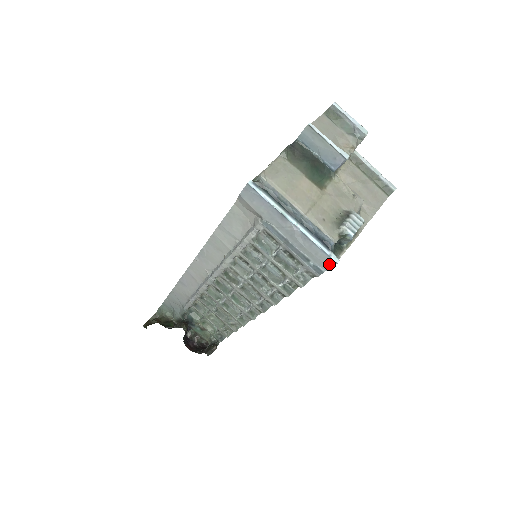
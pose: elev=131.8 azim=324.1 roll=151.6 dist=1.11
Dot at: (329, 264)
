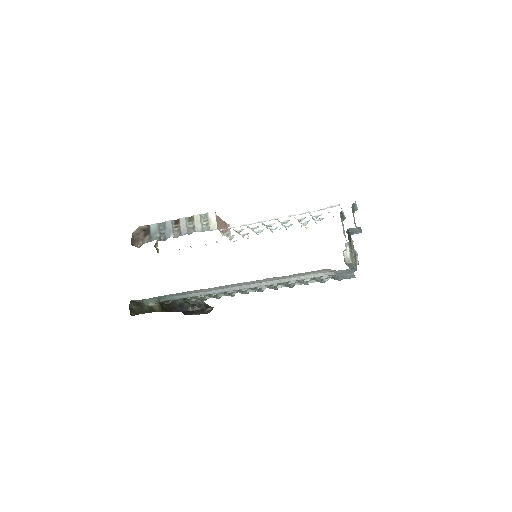
Dot at: occluded
